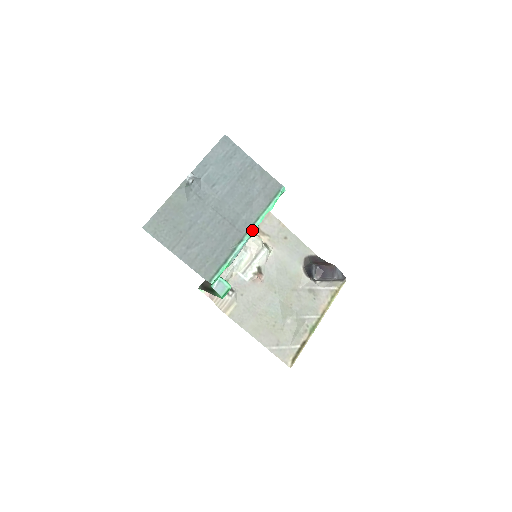
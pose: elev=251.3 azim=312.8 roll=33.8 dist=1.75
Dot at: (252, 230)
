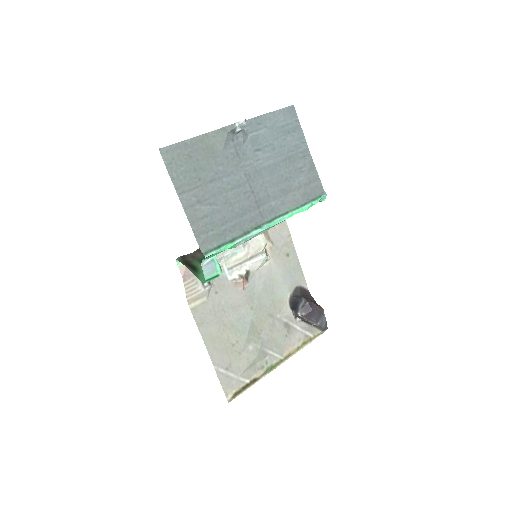
Dot at: (275, 222)
